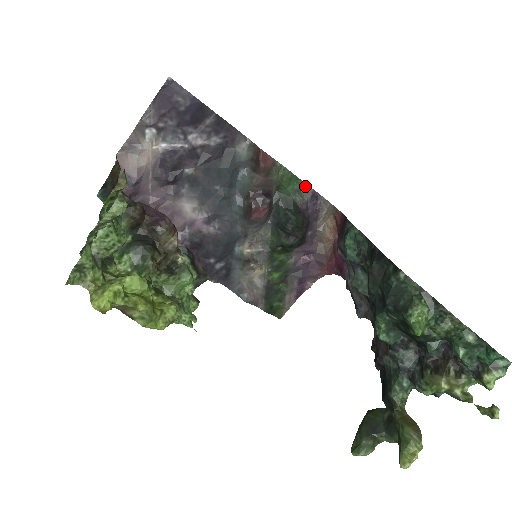
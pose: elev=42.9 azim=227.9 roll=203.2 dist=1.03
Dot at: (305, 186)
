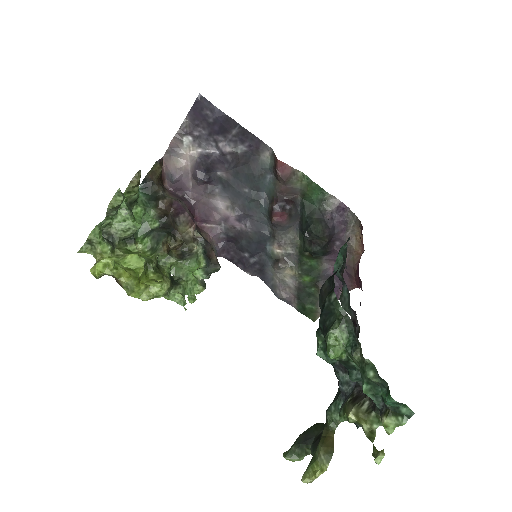
Dot at: (330, 197)
